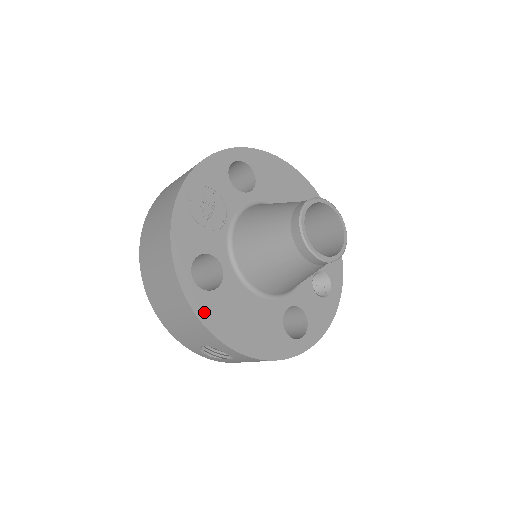
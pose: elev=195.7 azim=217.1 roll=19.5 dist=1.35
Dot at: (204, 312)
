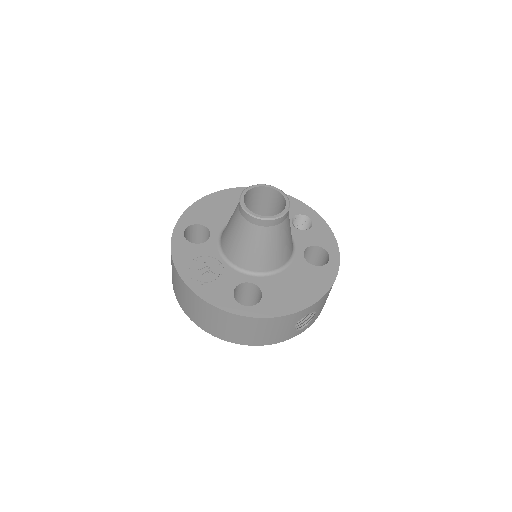
Dot at: (272, 312)
